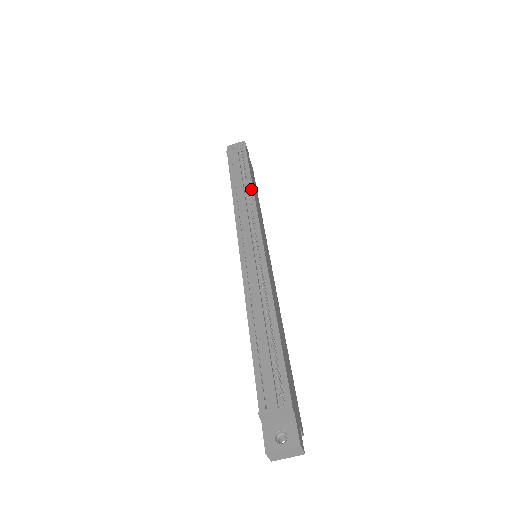
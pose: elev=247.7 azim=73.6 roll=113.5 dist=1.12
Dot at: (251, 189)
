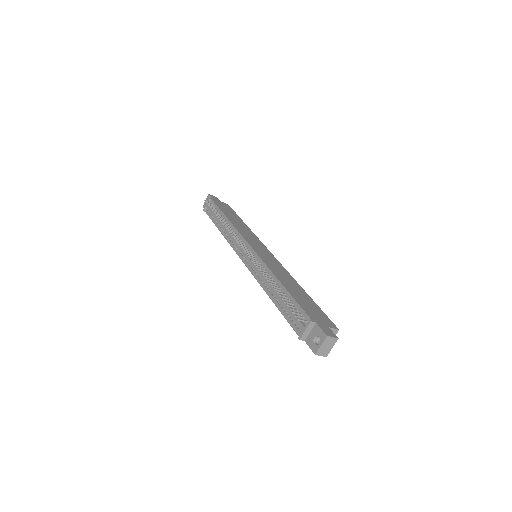
Dot at: (227, 221)
